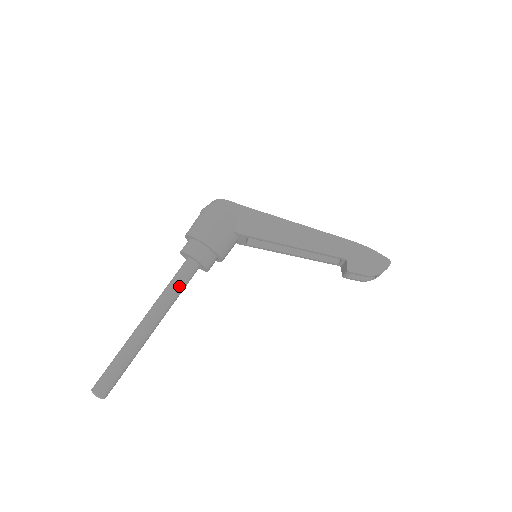
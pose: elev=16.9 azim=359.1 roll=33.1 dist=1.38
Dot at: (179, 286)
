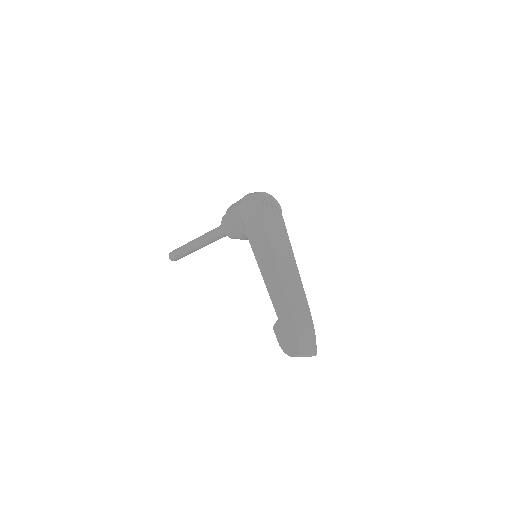
Dot at: (216, 235)
